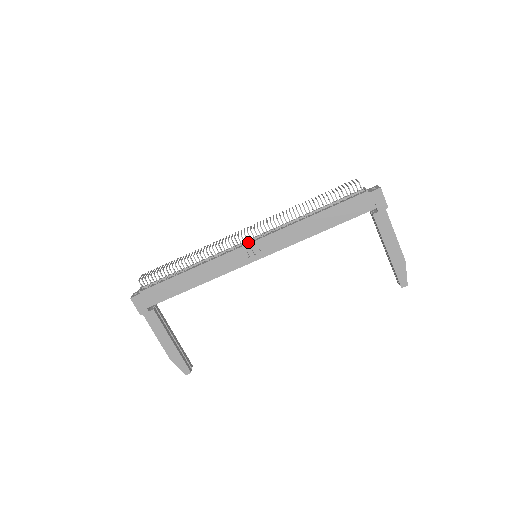
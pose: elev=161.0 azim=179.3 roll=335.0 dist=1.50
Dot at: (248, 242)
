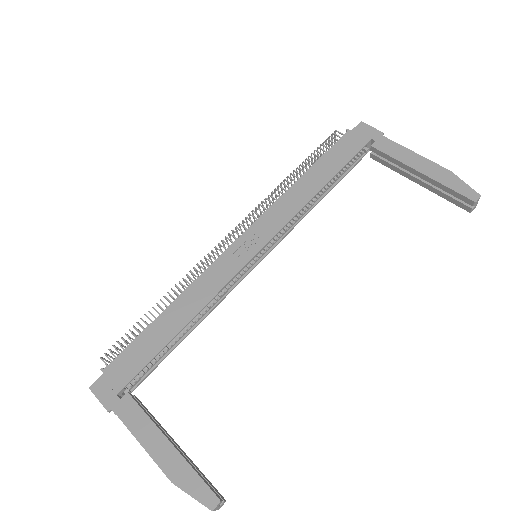
Dot at: (237, 240)
